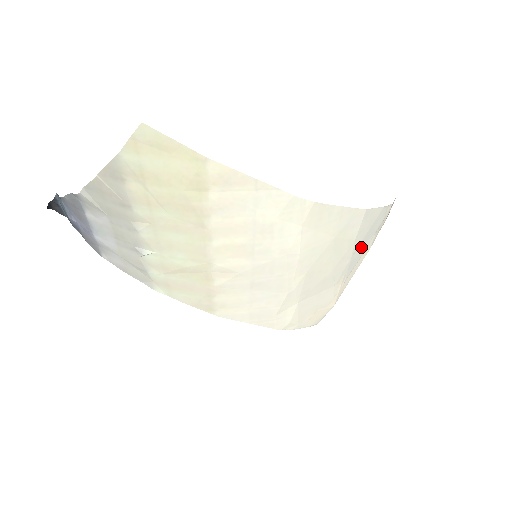
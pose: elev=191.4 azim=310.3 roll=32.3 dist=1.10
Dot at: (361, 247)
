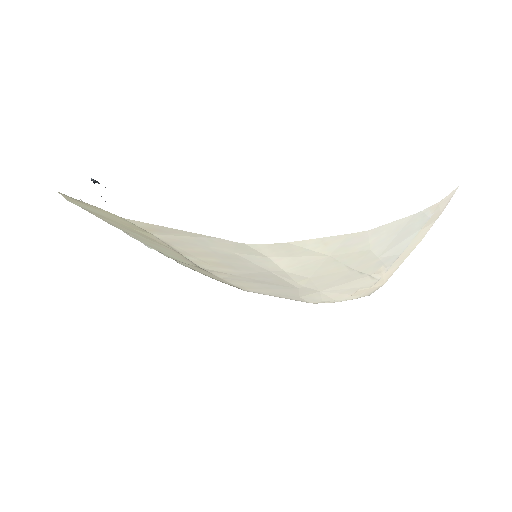
Dot at: (396, 246)
